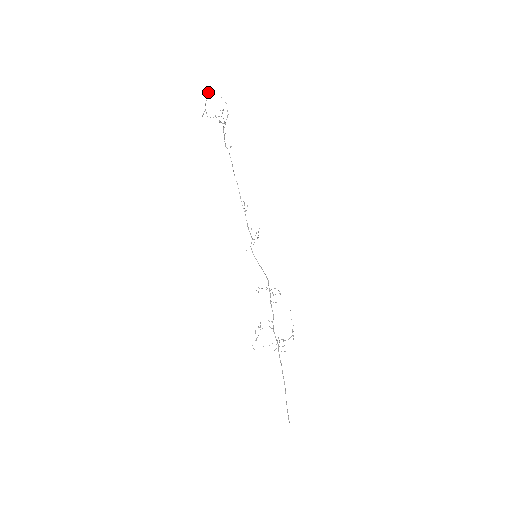
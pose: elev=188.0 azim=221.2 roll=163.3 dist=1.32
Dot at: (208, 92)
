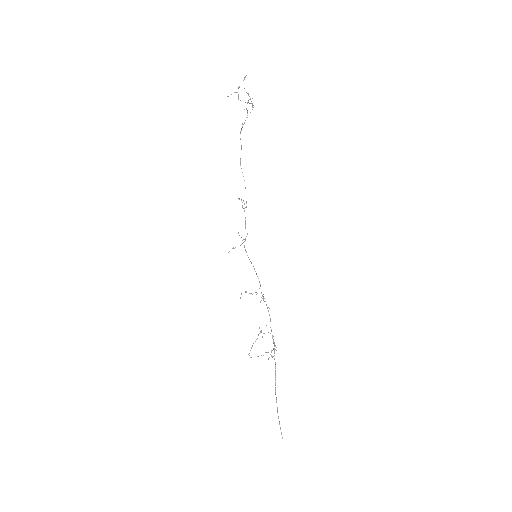
Dot at: (246, 75)
